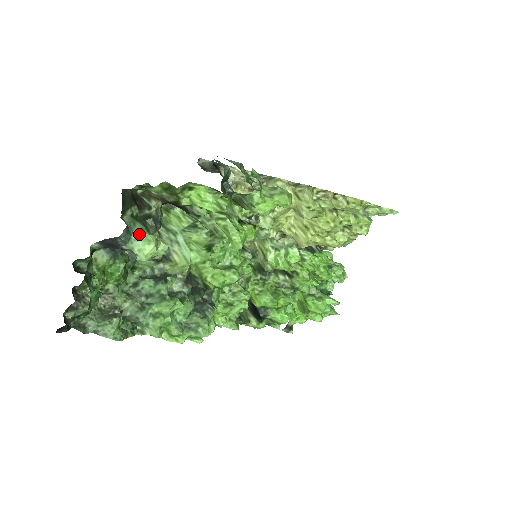
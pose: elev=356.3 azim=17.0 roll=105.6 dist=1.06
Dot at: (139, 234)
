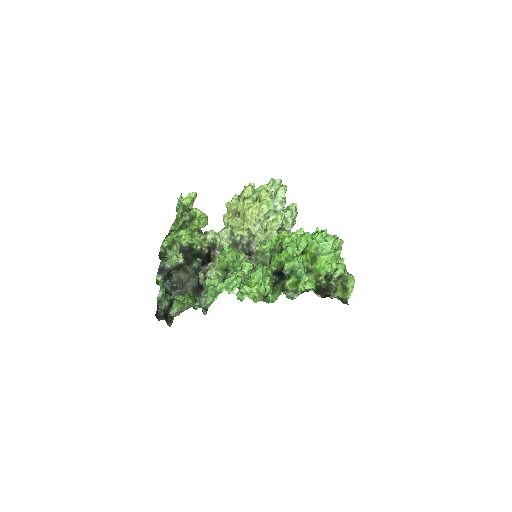
Dot at: occluded
